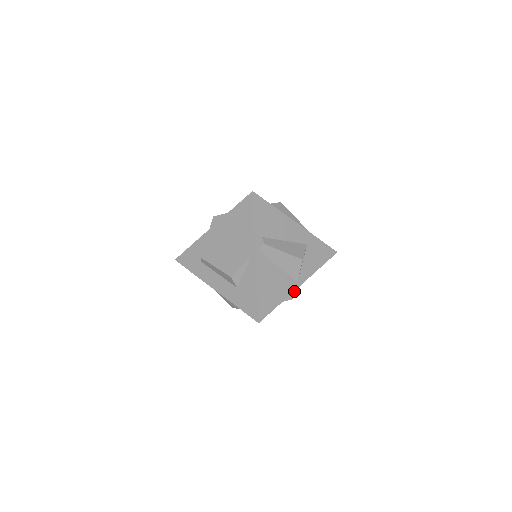
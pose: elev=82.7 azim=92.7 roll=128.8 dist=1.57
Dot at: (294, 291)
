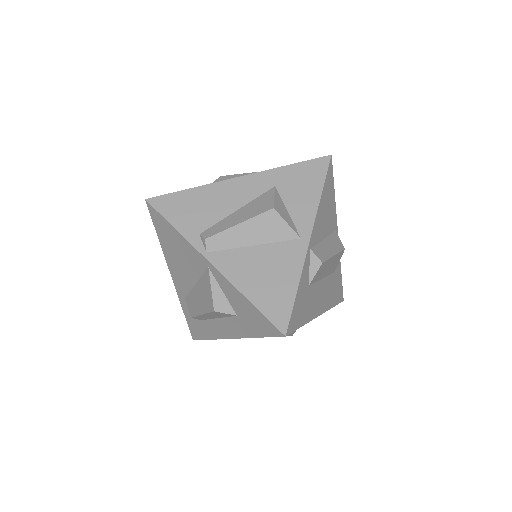
Dot at: (311, 253)
